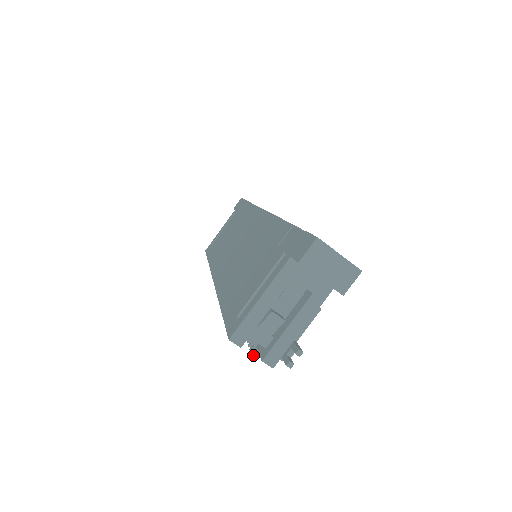
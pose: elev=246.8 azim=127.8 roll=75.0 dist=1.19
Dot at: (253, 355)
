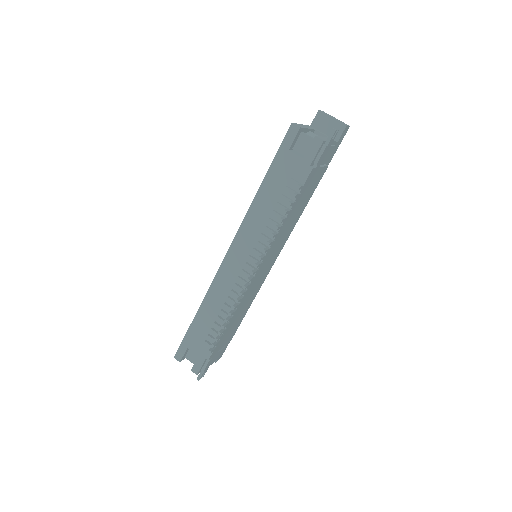
Dot at: (298, 185)
